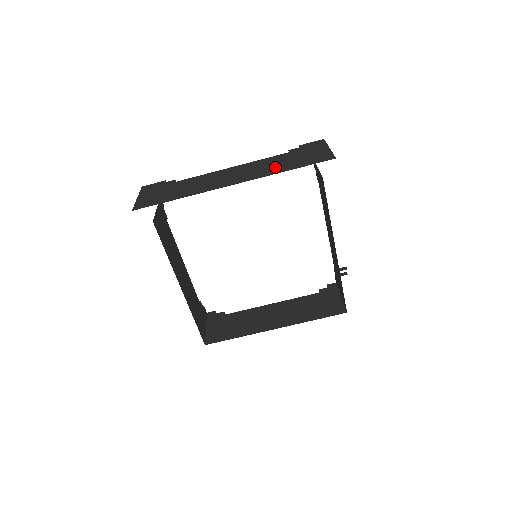
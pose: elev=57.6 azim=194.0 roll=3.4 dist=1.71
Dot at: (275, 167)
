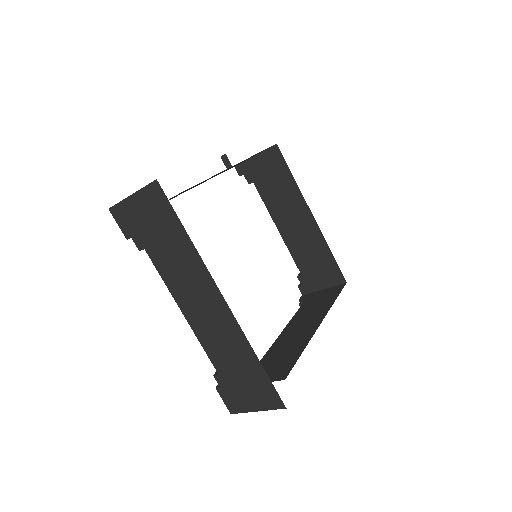
Dot at: occluded
